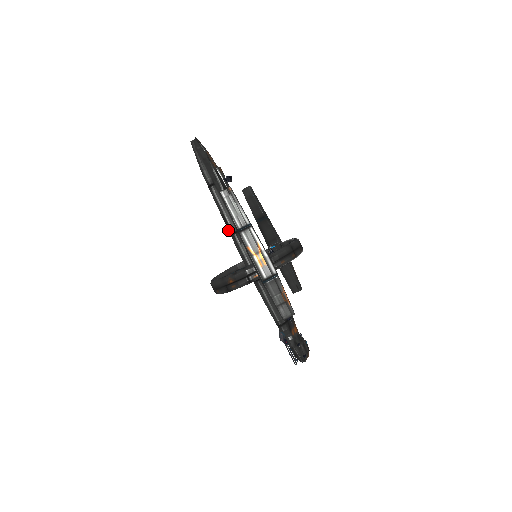
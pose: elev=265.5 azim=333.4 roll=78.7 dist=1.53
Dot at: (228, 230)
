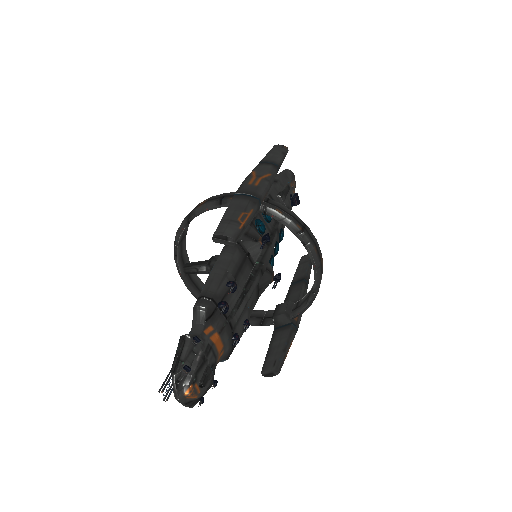
Dot at: occluded
